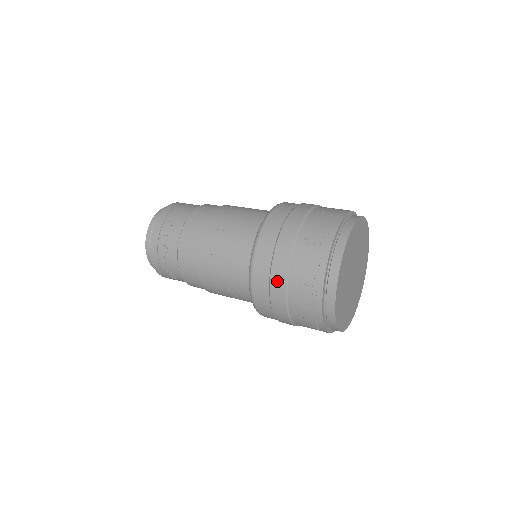
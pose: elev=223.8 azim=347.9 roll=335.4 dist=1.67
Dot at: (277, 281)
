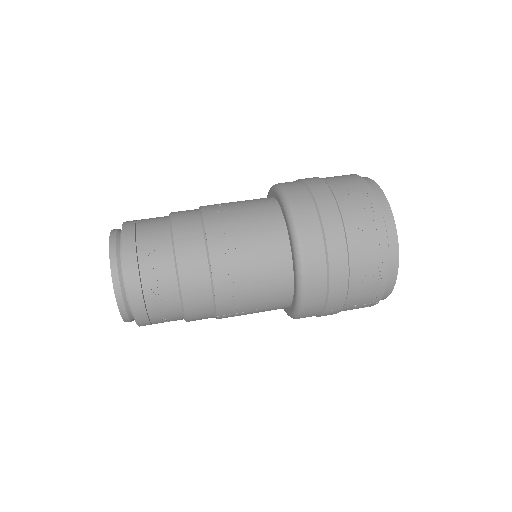
Dot at: (338, 285)
